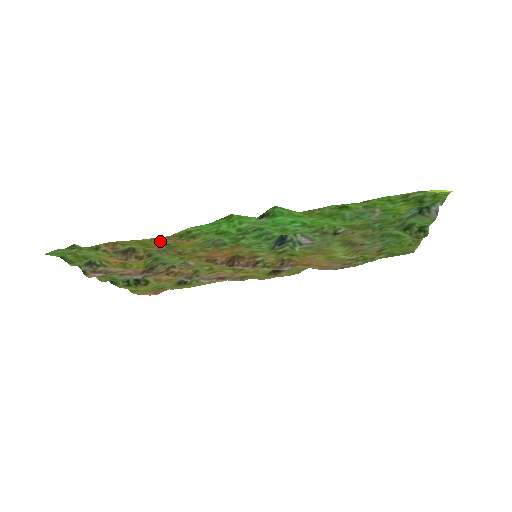
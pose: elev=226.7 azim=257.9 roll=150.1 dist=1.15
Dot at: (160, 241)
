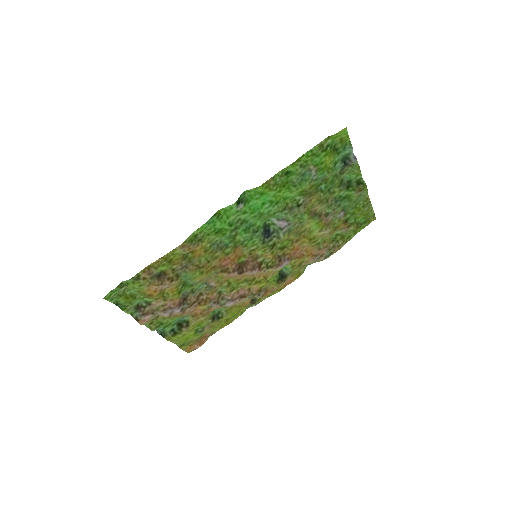
Dot at: (179, 252)
